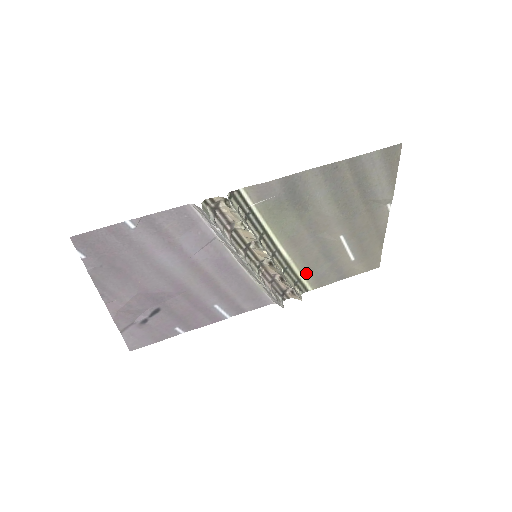
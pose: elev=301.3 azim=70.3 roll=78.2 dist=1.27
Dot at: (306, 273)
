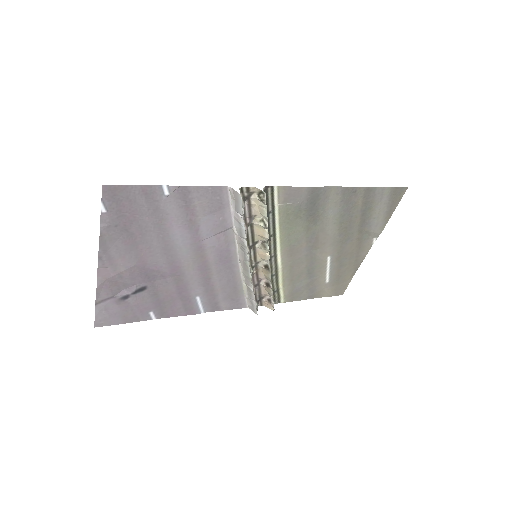
Dot at: (286, 285)
